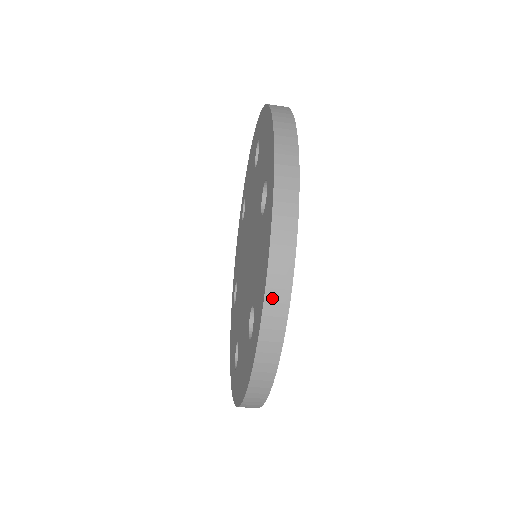
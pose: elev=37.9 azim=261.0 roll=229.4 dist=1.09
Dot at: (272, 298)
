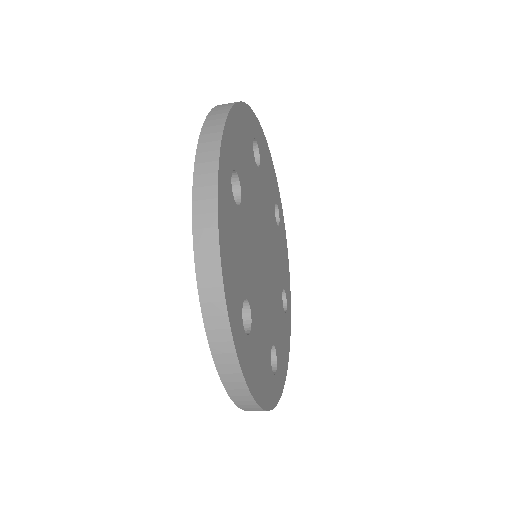
Dot at: (251, 410)
